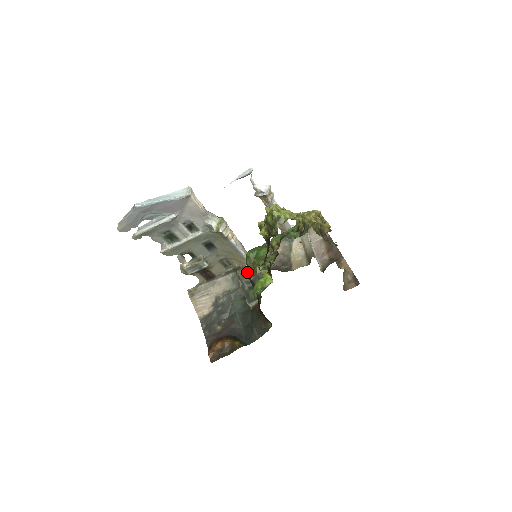
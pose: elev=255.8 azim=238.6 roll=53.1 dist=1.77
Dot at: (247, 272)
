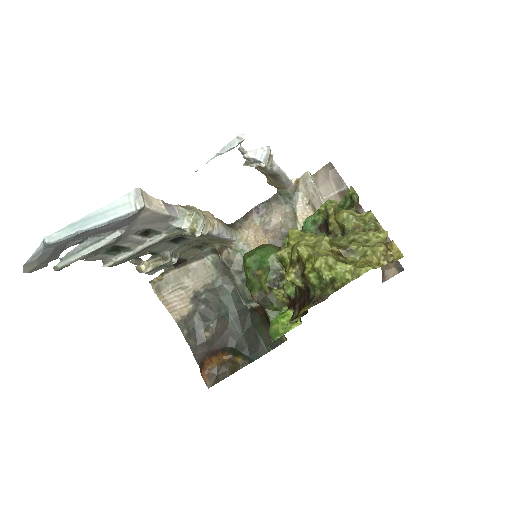
Dot at: (248, 287)
